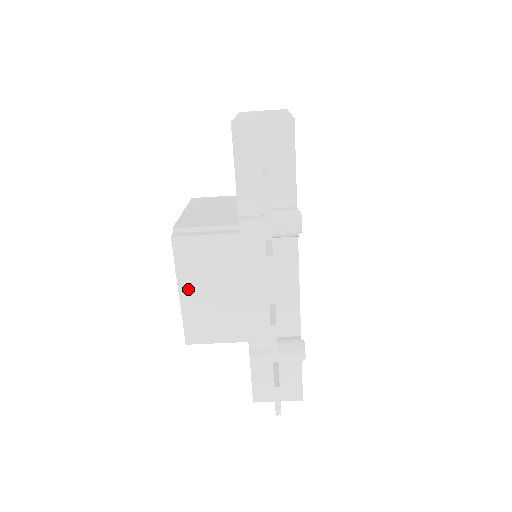
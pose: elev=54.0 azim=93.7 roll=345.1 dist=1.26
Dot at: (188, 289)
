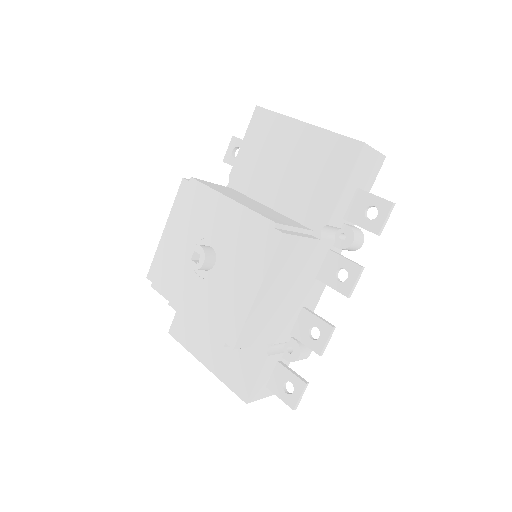
Dot at: (266, 289)
